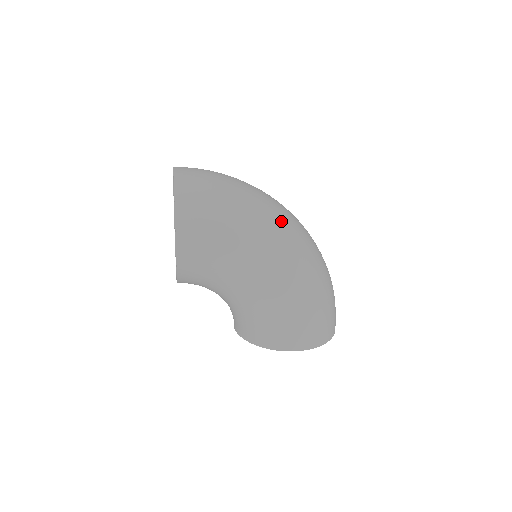
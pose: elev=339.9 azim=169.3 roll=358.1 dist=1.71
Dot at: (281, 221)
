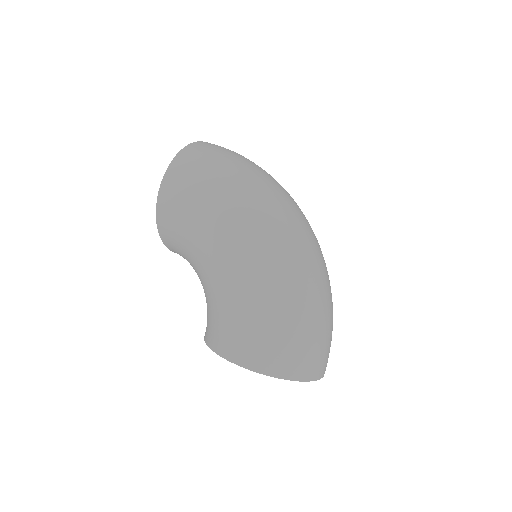
Dot at: (272, 206)
